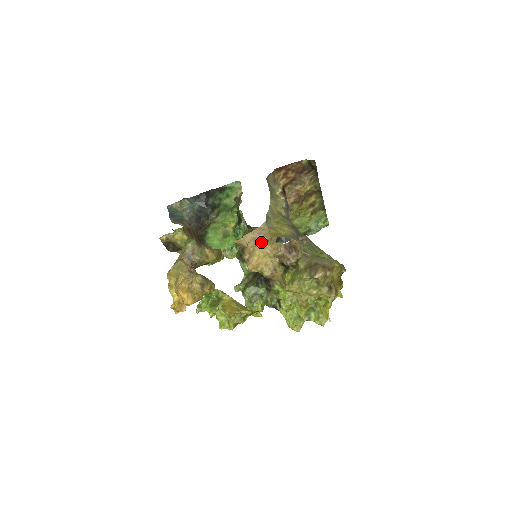
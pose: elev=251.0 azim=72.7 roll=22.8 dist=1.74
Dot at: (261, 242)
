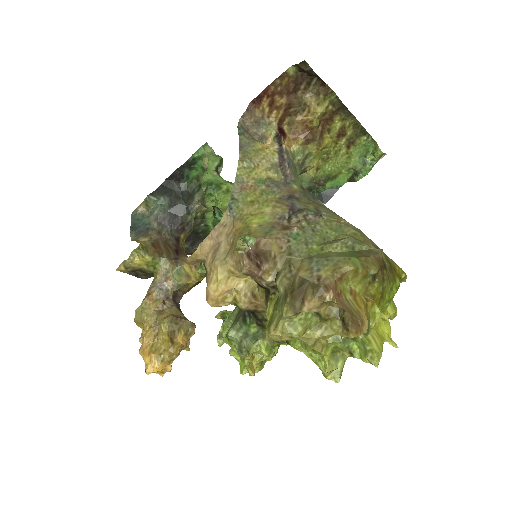
Dot at: (220, 253)
